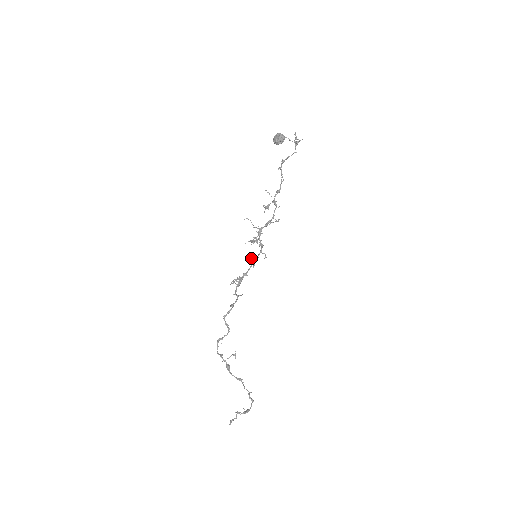
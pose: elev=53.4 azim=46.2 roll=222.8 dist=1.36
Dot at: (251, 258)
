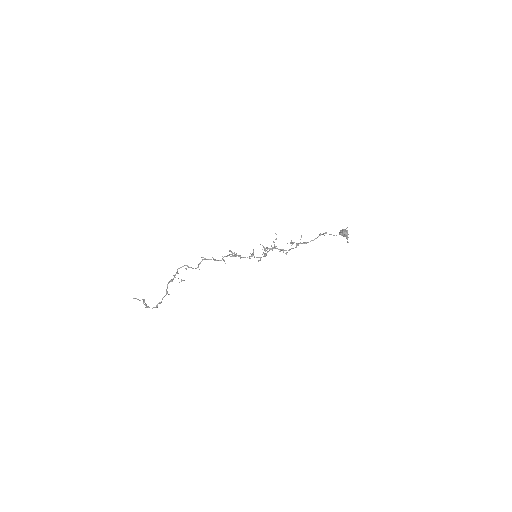
Dot at: (253, 253)
